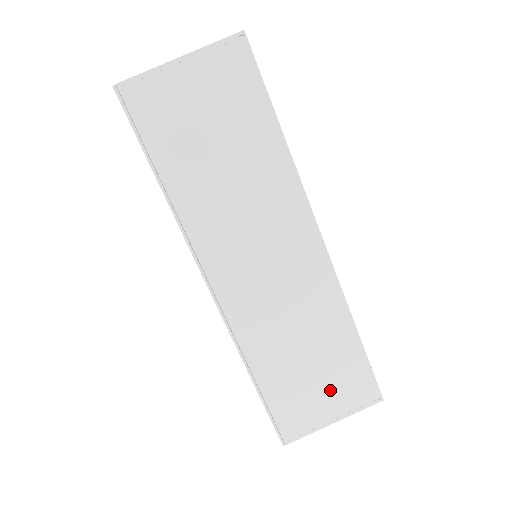
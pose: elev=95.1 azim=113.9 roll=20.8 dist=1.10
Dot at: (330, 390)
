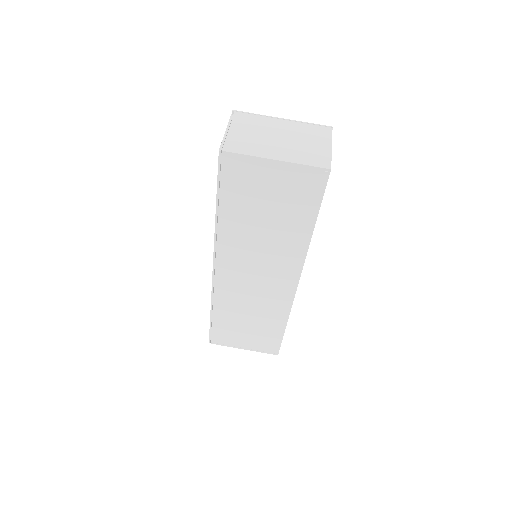
Dot at: (252, 338)
